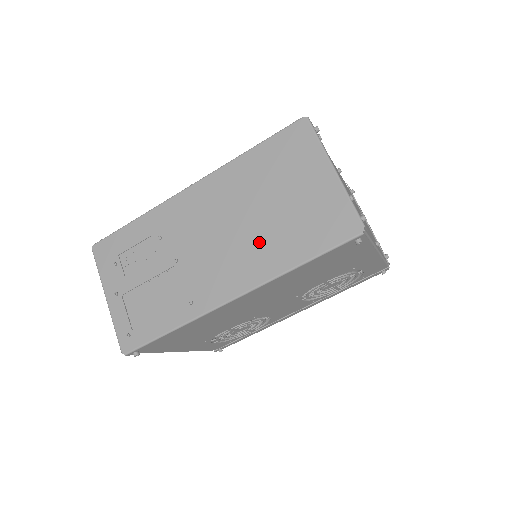
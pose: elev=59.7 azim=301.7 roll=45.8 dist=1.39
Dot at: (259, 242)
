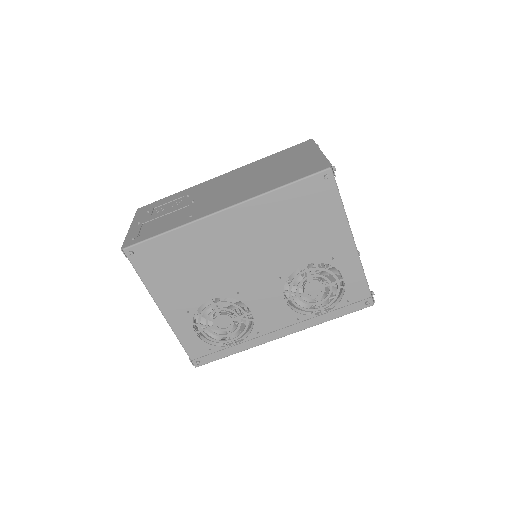
Dot at: (256, 184)
